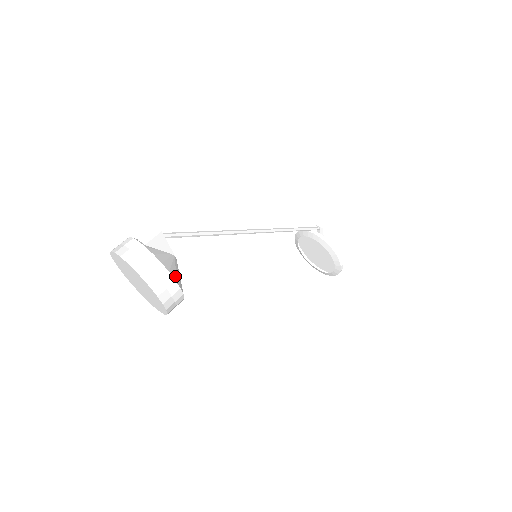
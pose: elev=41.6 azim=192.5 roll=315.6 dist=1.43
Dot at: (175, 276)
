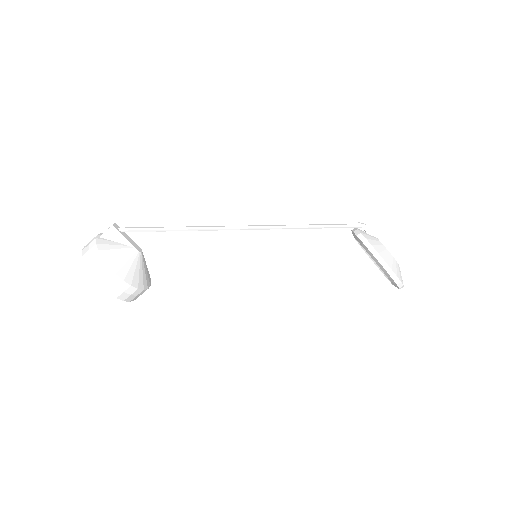
Dot at: (113, 263)
